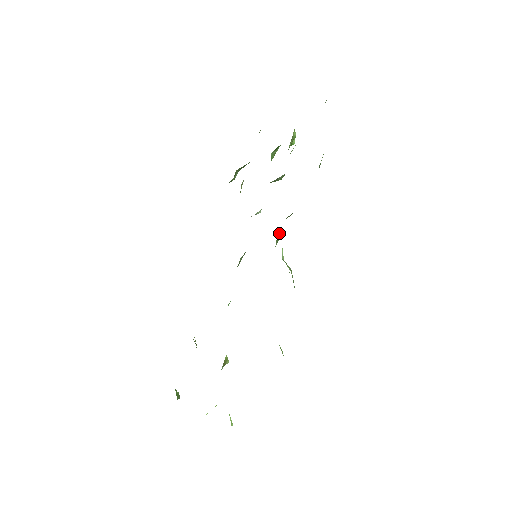
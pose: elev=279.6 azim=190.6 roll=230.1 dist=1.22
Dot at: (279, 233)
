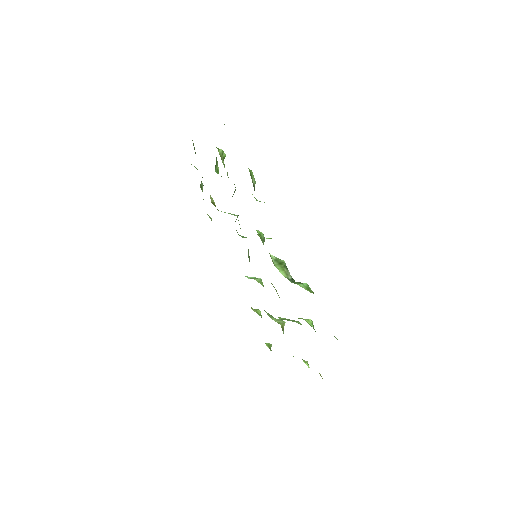
Dot at: (260, 233)
